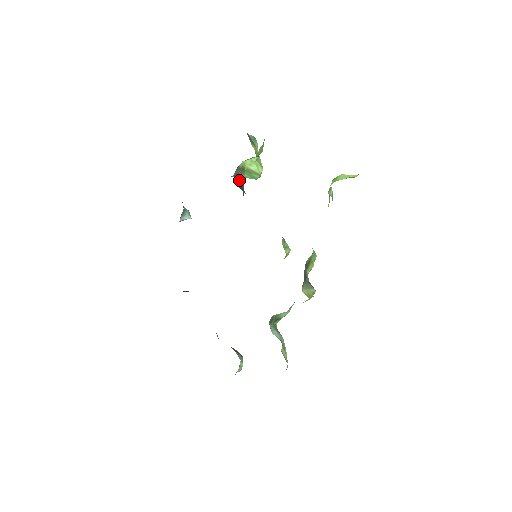
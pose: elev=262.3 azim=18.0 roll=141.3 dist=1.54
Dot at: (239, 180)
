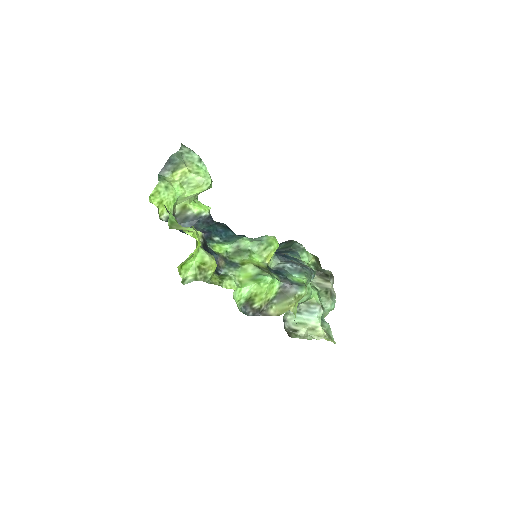
Dot at: (188, 219)
